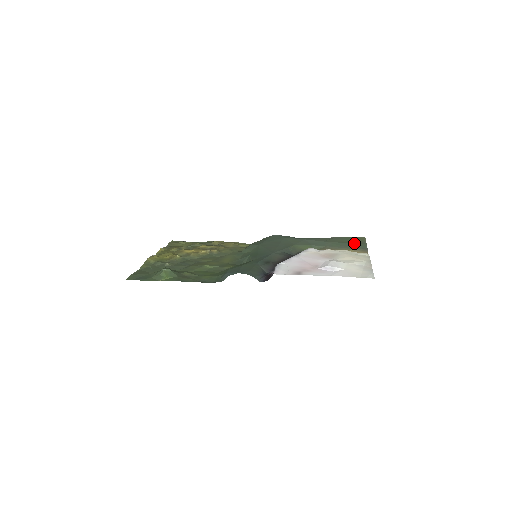
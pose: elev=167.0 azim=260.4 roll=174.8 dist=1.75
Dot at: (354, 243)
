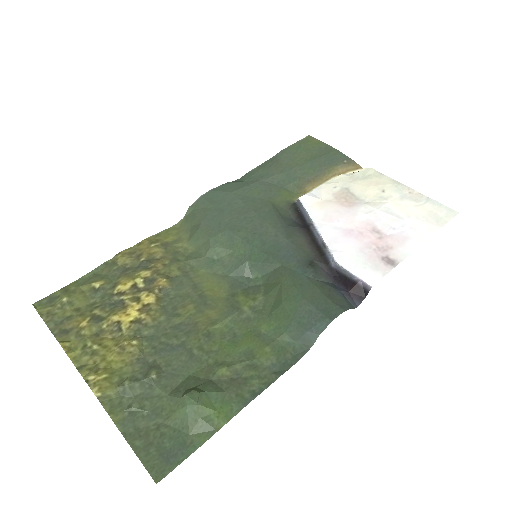
Dot at: (323, 155)
